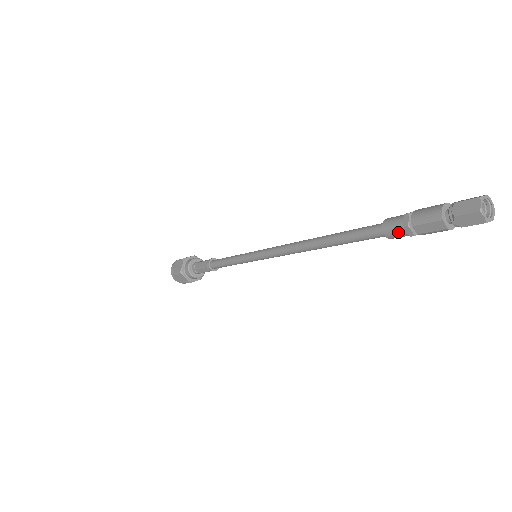
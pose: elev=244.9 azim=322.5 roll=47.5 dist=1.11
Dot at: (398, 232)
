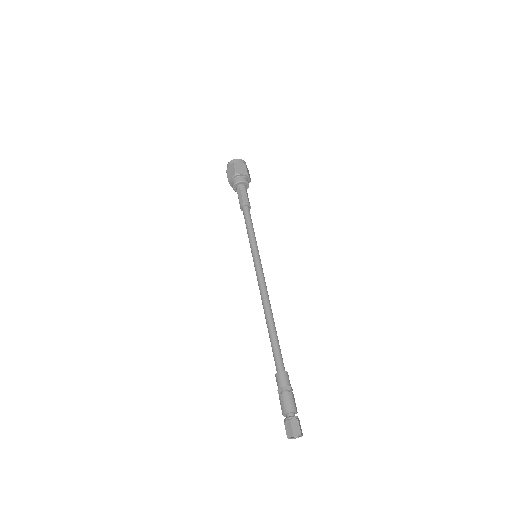
Dot at: (277, 385)
